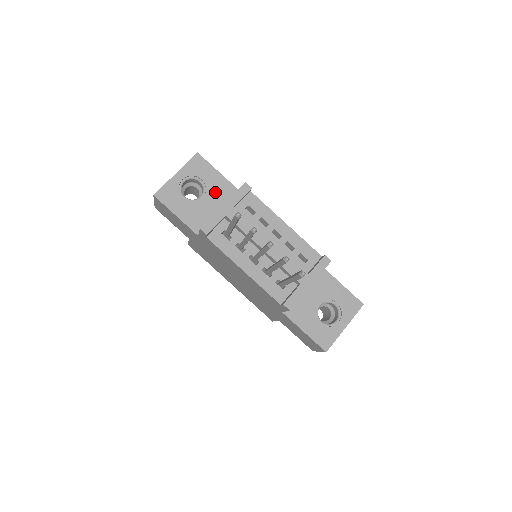
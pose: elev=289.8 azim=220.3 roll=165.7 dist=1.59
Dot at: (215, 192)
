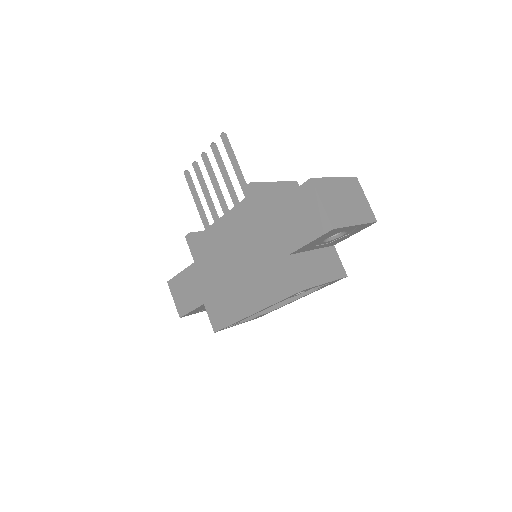
Dot at: occluded
